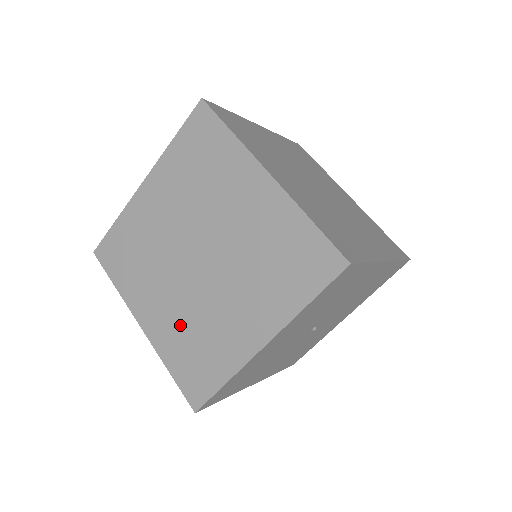
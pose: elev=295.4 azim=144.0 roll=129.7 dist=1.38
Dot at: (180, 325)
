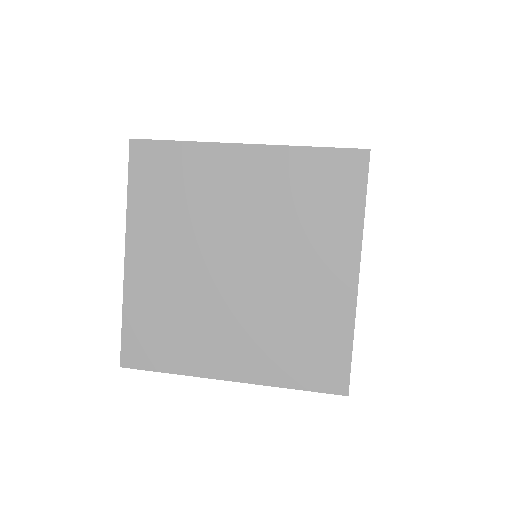
Dot at: (269, 338)
